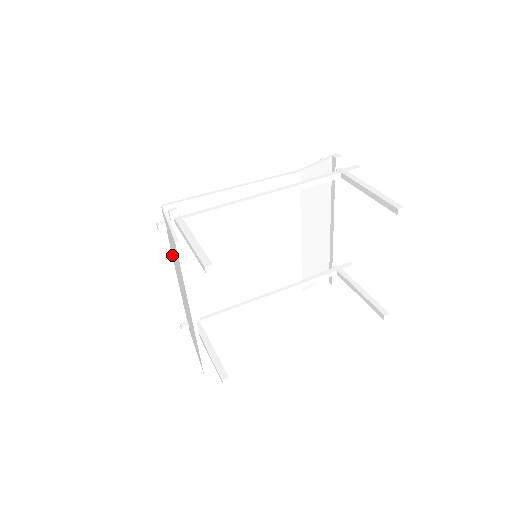
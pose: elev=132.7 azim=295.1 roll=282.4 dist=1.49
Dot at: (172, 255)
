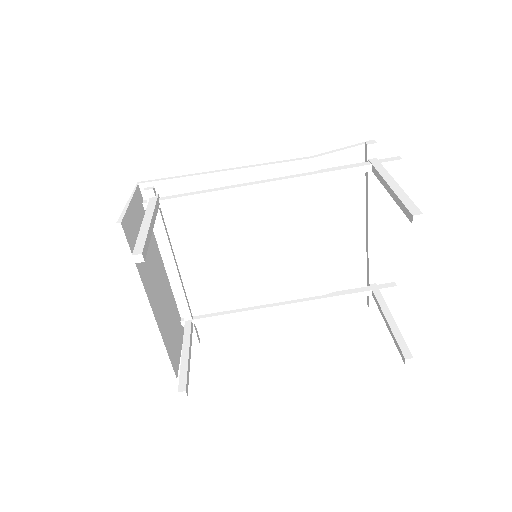
Dot at: (155, 241)
